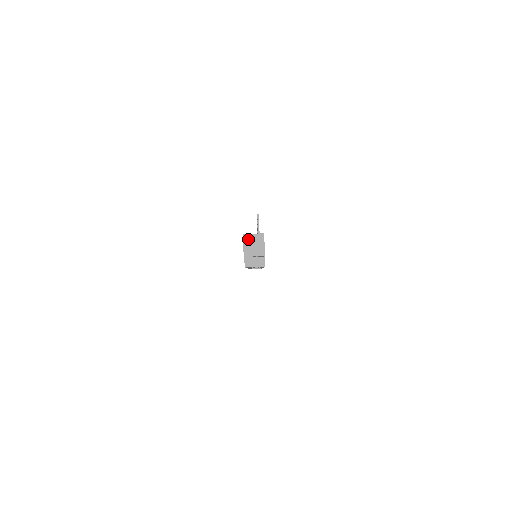
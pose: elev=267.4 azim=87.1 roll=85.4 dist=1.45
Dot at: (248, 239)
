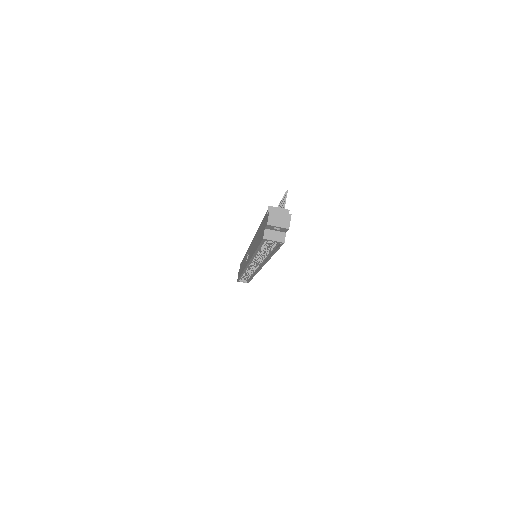
Dot at: occluded
